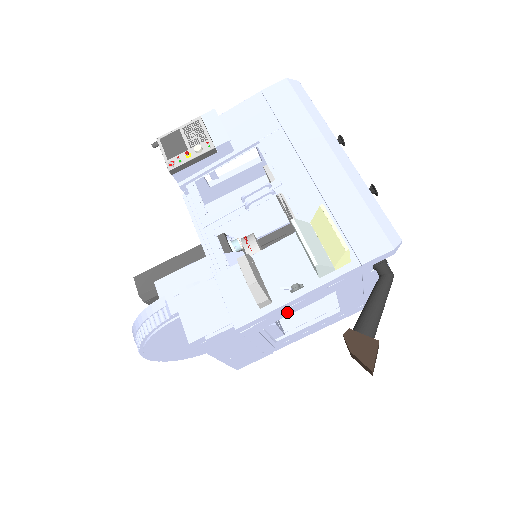
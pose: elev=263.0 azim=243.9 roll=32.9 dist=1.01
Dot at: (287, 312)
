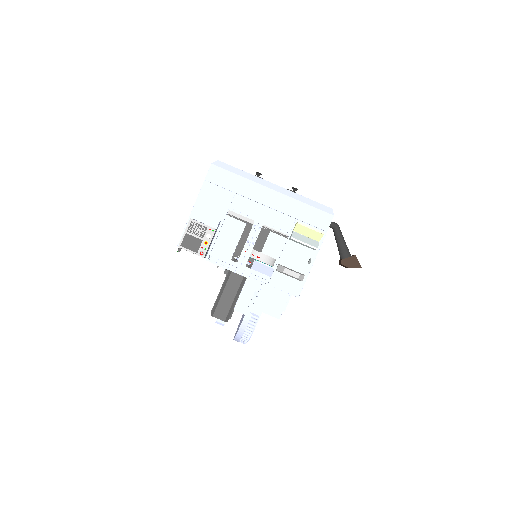
Dot at: occluded
